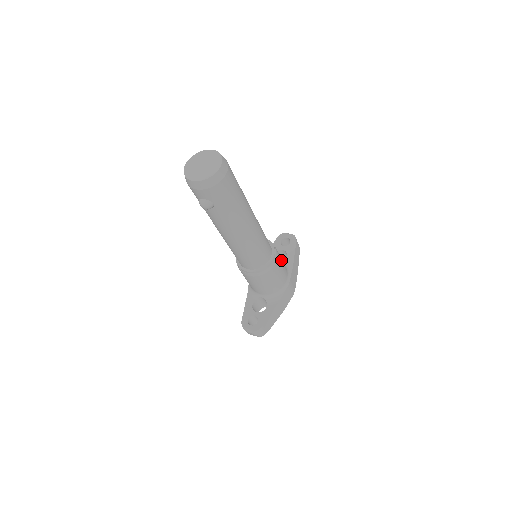
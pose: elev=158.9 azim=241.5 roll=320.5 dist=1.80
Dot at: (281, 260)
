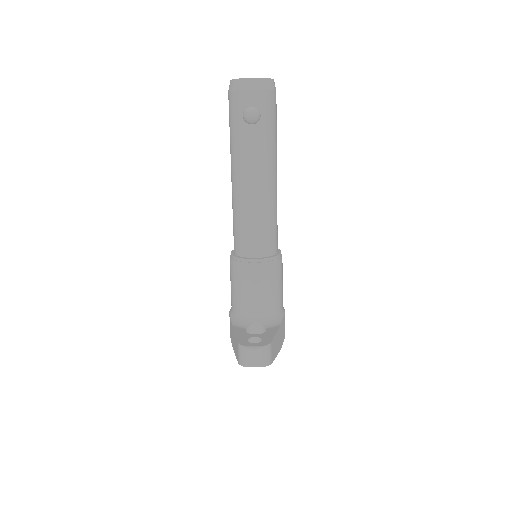
Dot at: occluded
